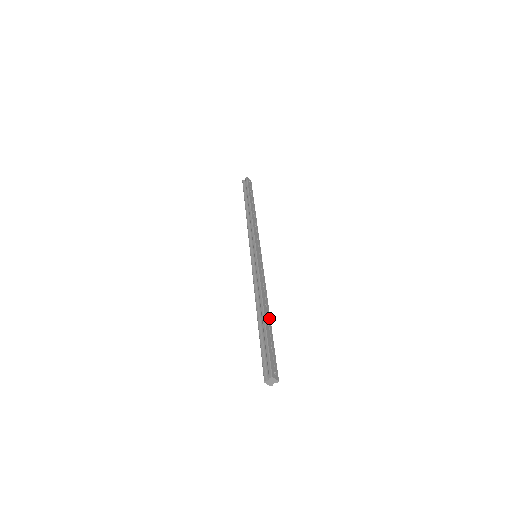
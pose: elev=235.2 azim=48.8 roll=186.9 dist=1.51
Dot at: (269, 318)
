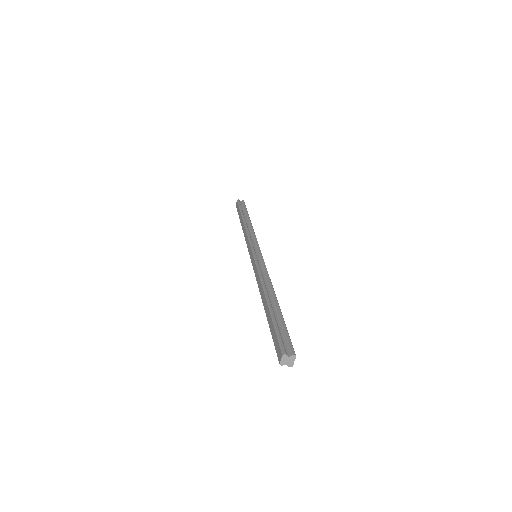
Dot at: occluded
